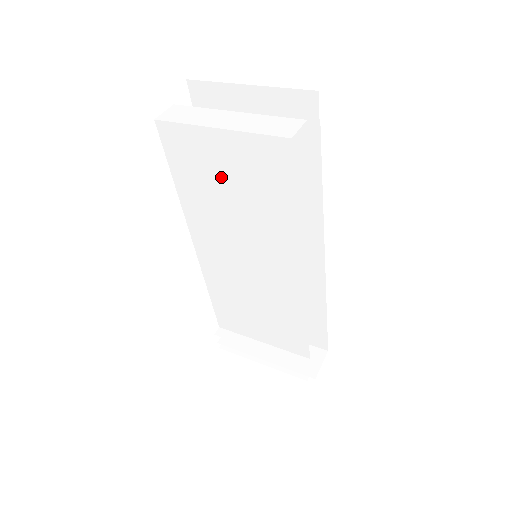
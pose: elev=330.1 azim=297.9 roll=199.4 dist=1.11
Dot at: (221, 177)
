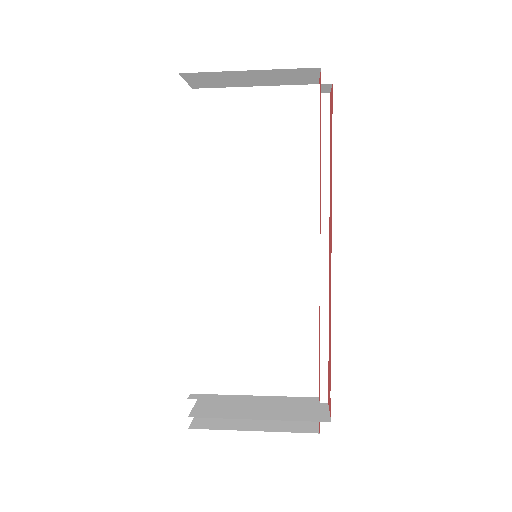
Dot at: (243, 140)
